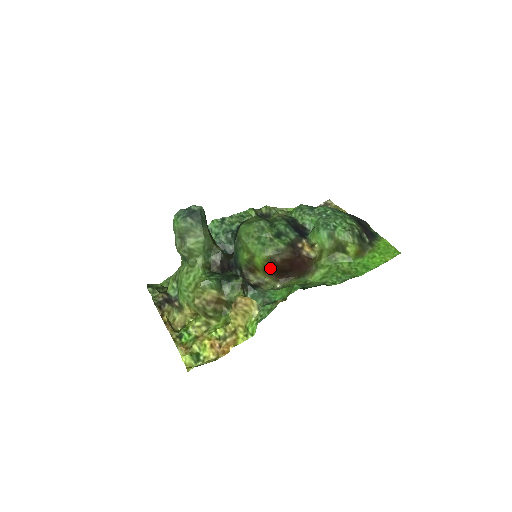
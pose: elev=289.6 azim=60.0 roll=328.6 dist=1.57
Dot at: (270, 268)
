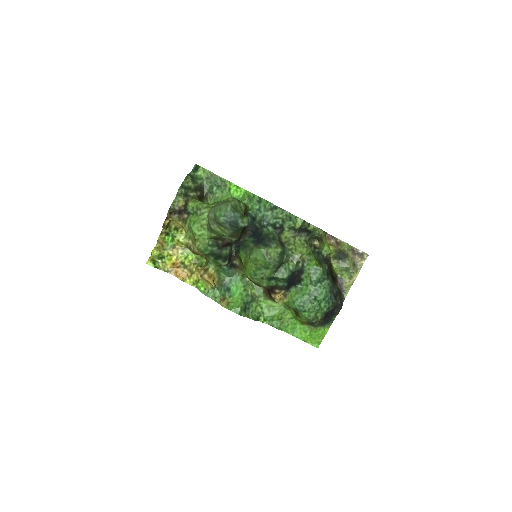
Dot at: occluded
